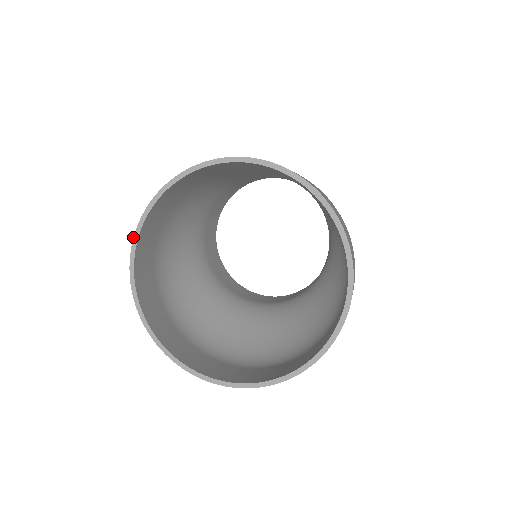
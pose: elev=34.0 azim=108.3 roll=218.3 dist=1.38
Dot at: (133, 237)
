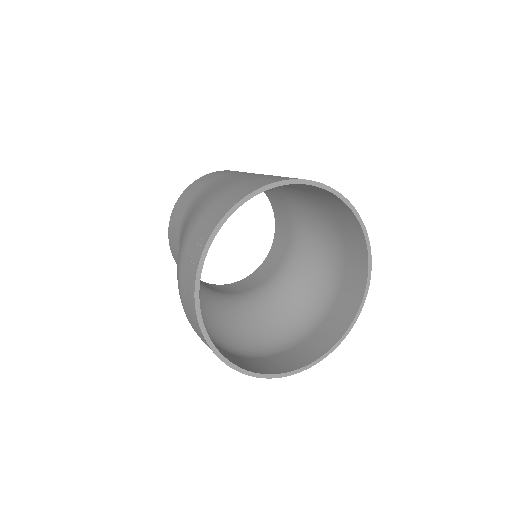
Dot at: (226, 213)
